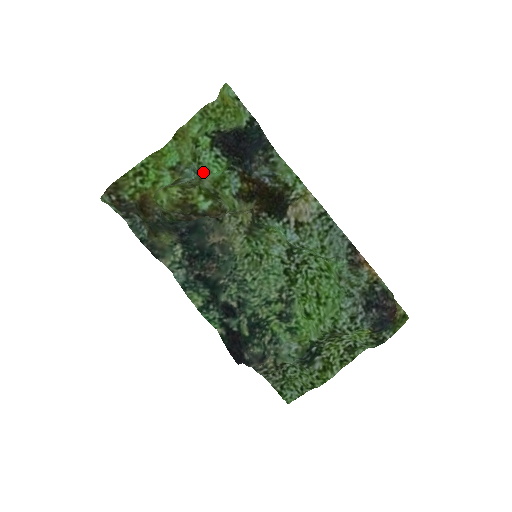
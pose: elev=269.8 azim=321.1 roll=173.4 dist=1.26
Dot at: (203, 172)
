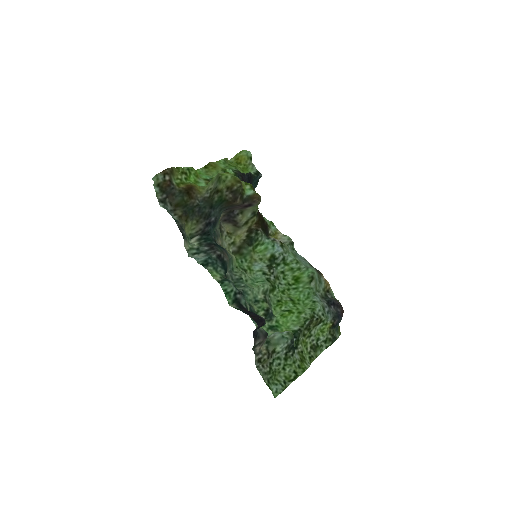
Dot at: occluded
